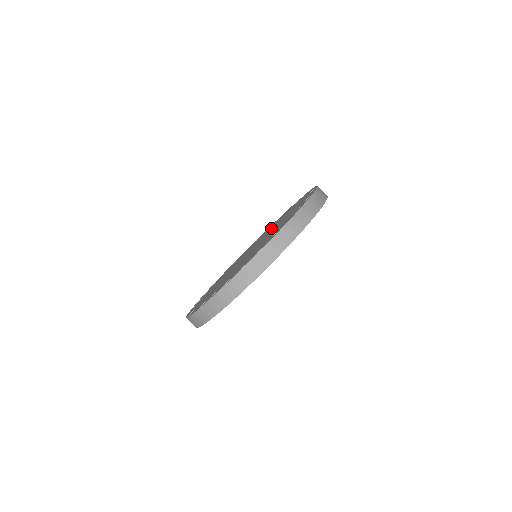
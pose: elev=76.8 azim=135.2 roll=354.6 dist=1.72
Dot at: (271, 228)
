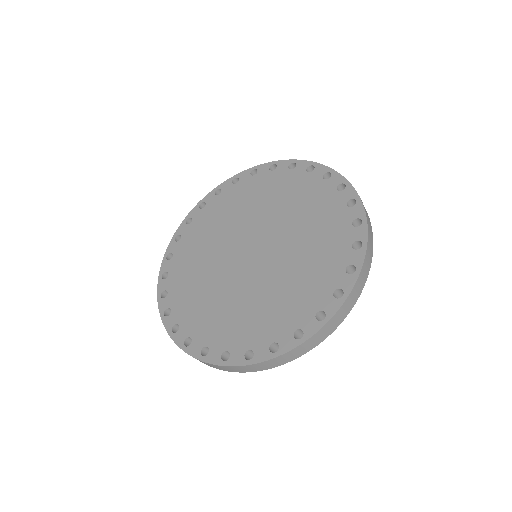
Dot at: (273, 206)
